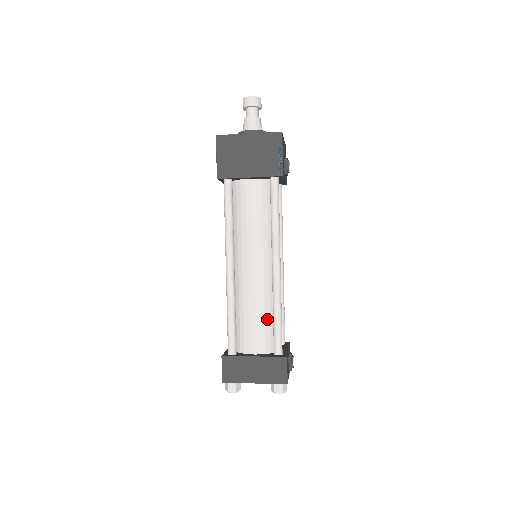
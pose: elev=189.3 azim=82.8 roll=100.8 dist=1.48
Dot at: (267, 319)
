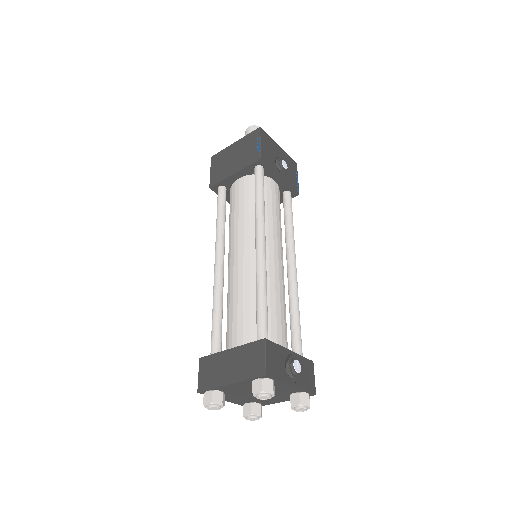
Dot at: (253, 307)
